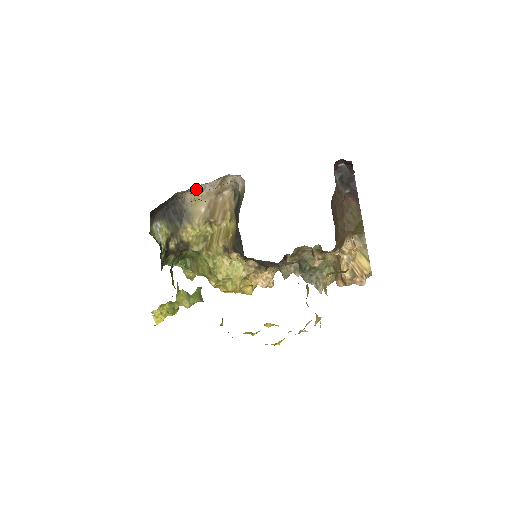
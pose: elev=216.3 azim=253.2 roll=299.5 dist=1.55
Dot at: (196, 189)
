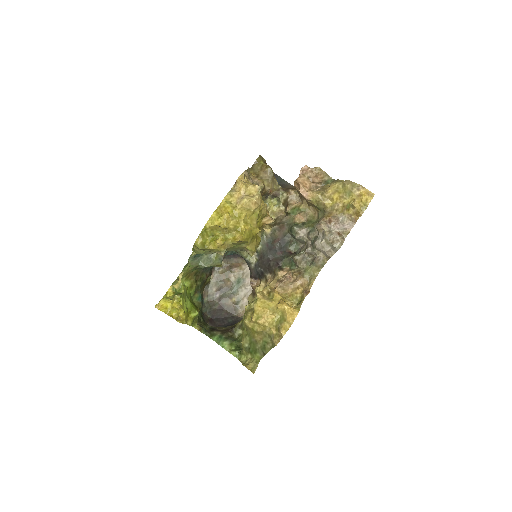
Dot at: occluded
